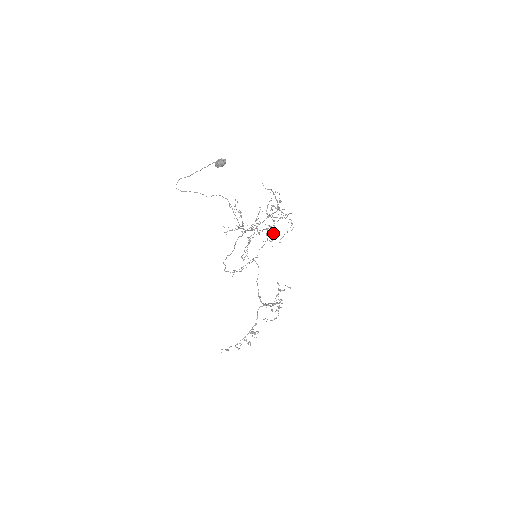
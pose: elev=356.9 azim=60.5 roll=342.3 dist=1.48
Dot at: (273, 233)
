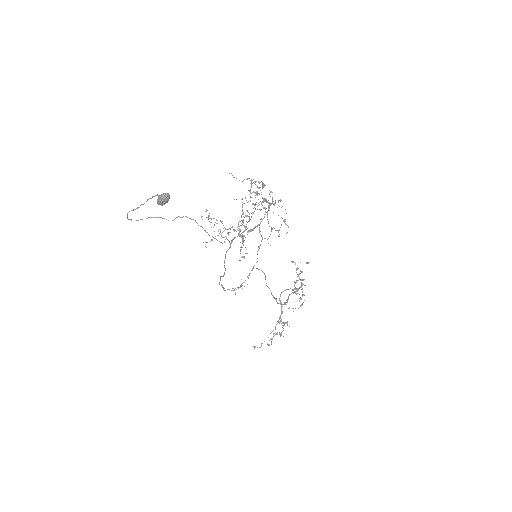
Dot at: (268, 221)
